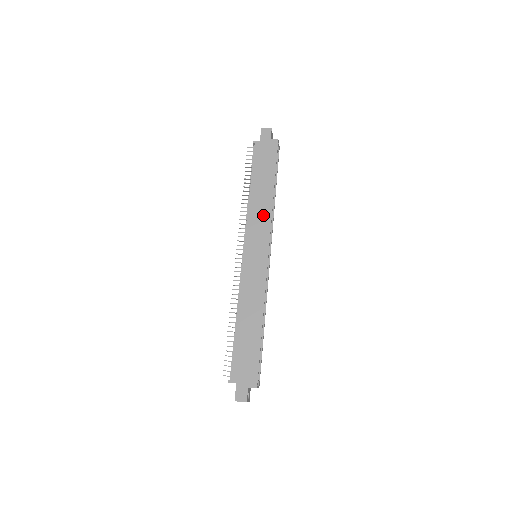
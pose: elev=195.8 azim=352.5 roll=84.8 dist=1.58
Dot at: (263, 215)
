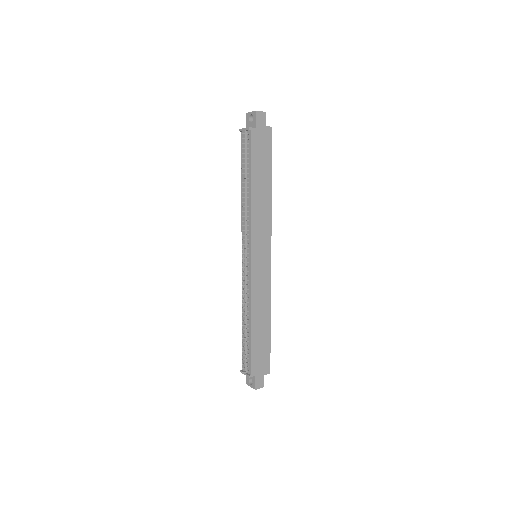
Dot at: (265, 216)
